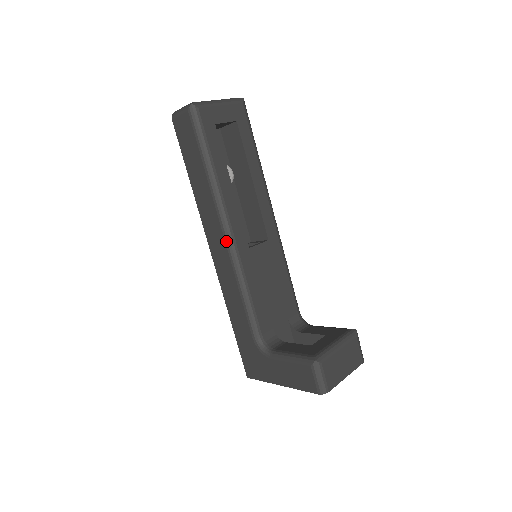
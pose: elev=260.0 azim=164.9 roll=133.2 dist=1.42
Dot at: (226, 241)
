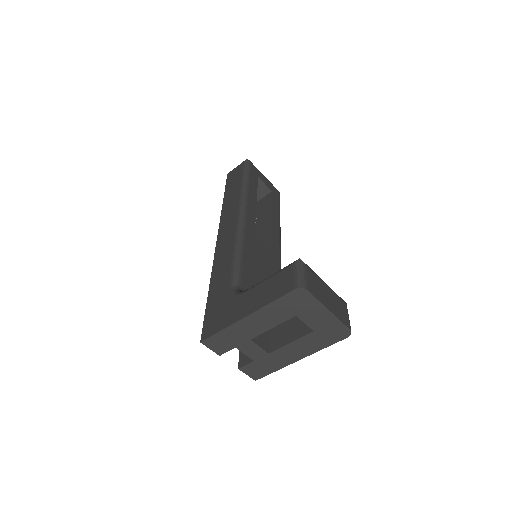
Dot at: (238, 219)
